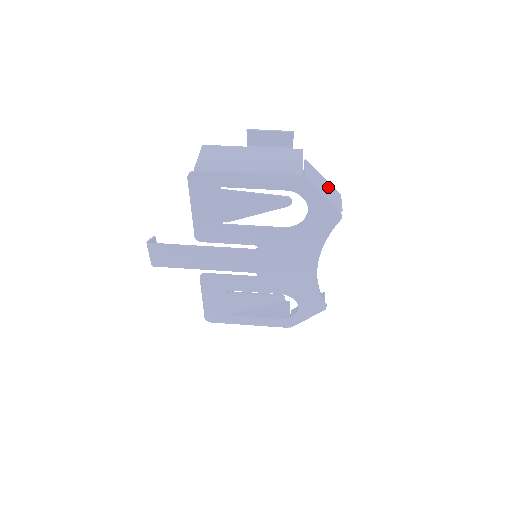
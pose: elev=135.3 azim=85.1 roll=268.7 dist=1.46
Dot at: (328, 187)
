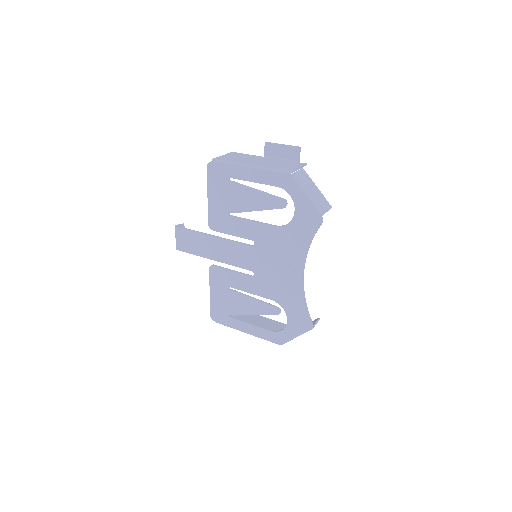
Dot at: (318, 194)
